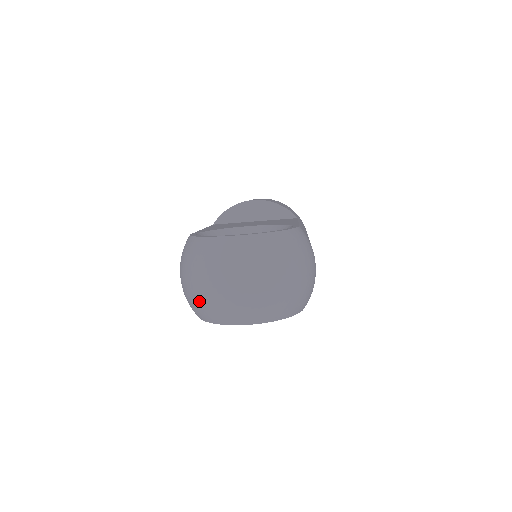
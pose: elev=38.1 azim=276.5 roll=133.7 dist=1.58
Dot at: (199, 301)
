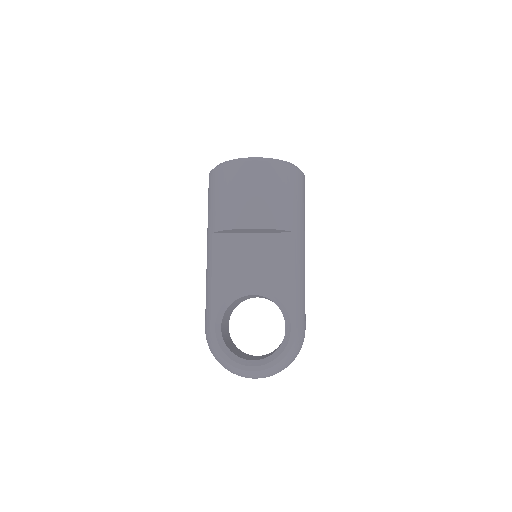
Dot at: occluded
